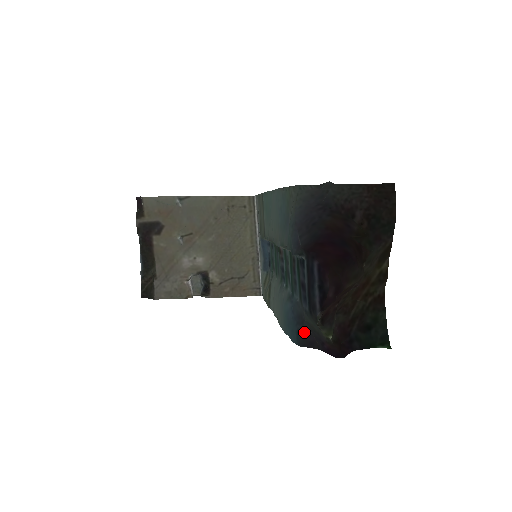
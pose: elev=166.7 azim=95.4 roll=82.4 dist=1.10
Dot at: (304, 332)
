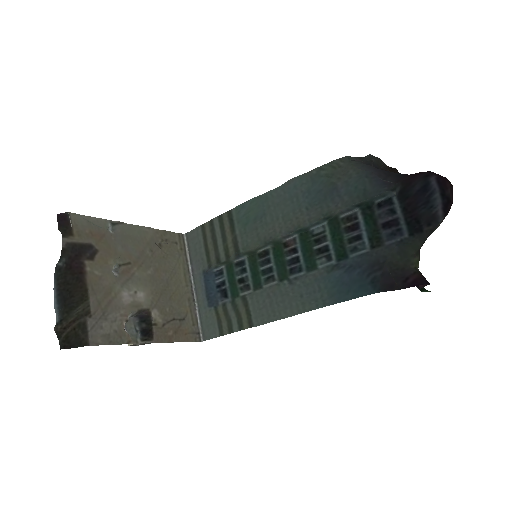
Dot at: (384, 276)
